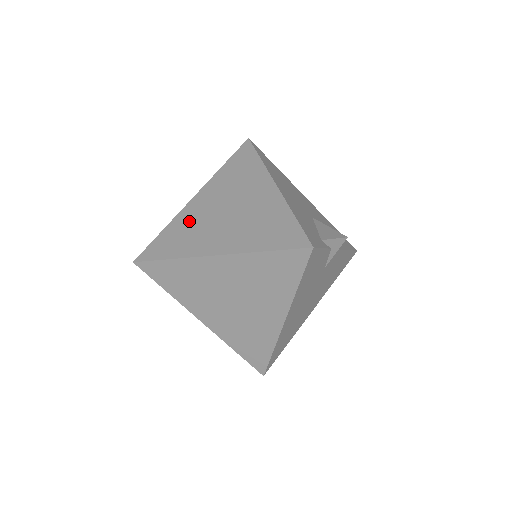
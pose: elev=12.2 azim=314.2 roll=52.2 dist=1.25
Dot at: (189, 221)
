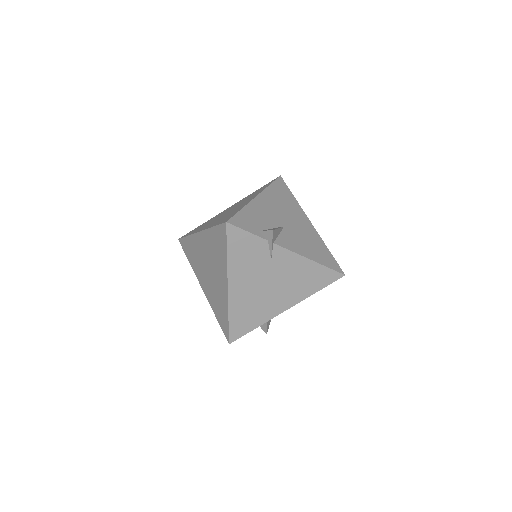
Dot at: occluded
